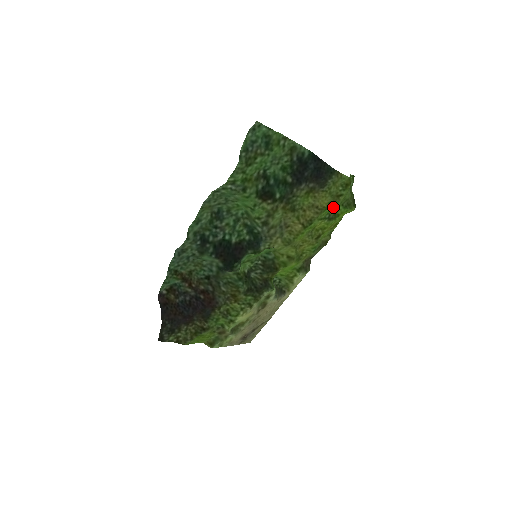
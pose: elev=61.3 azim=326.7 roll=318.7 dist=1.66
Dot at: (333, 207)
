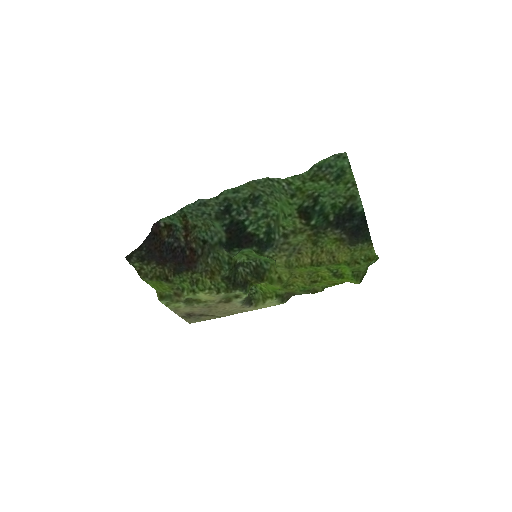
Dot at: (345, 267)
